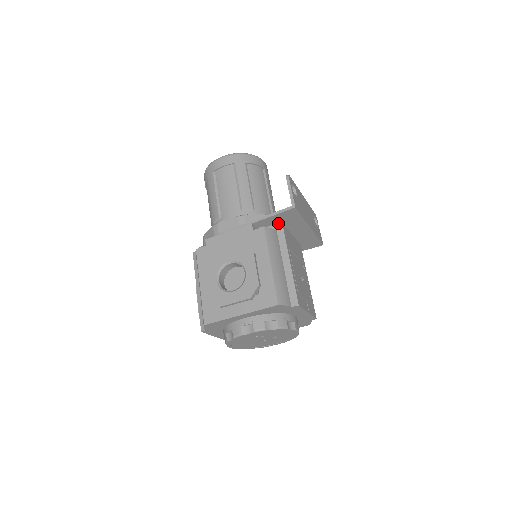
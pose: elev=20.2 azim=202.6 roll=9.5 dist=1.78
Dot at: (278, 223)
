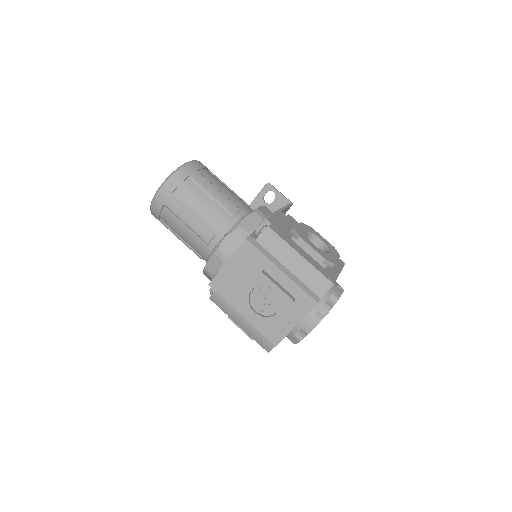
Dot at: occluded
